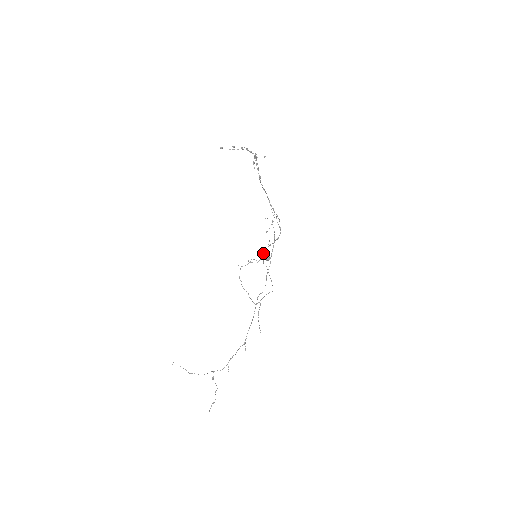
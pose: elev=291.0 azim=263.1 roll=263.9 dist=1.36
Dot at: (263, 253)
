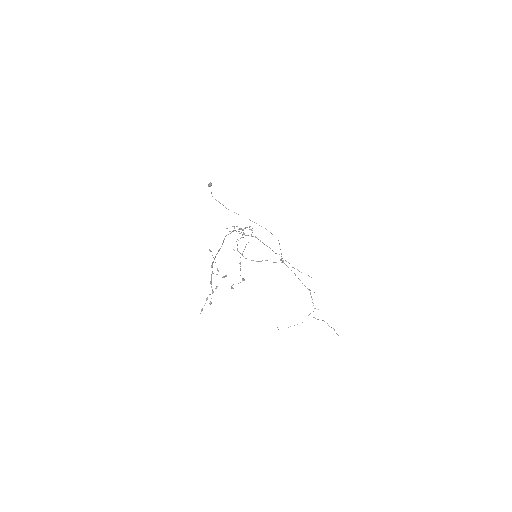
Dot at: (243, 233)
